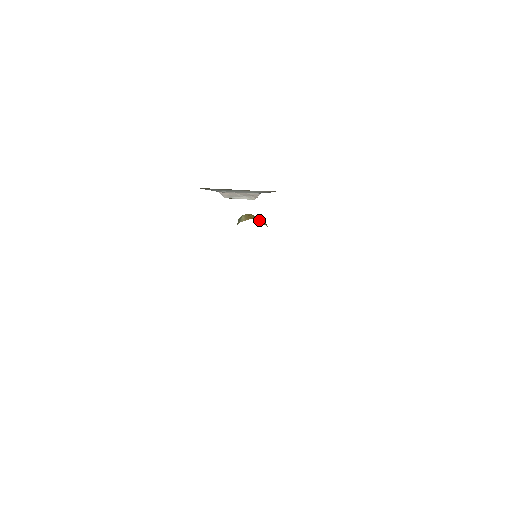
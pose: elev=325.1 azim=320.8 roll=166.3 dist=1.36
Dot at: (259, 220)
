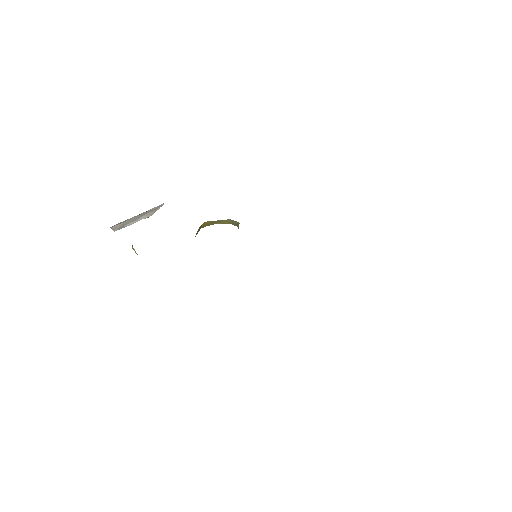
Dot at: (216, 223)
